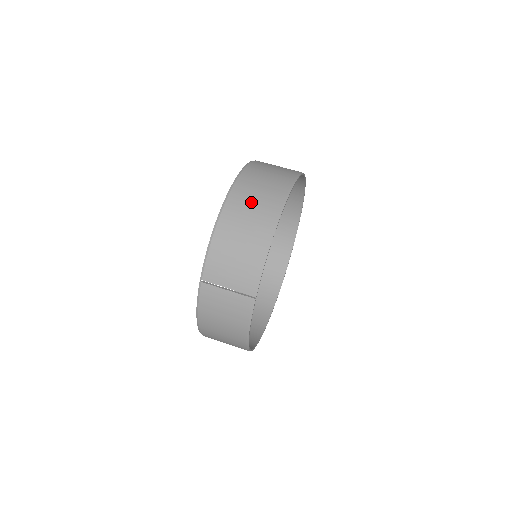
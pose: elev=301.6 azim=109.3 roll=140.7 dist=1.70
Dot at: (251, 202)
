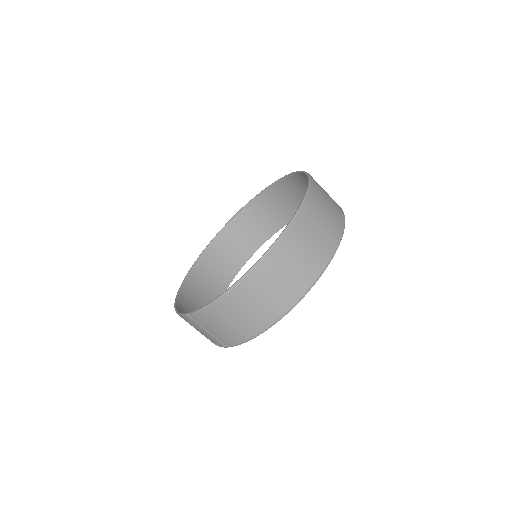
Dot at: (264, 293)
